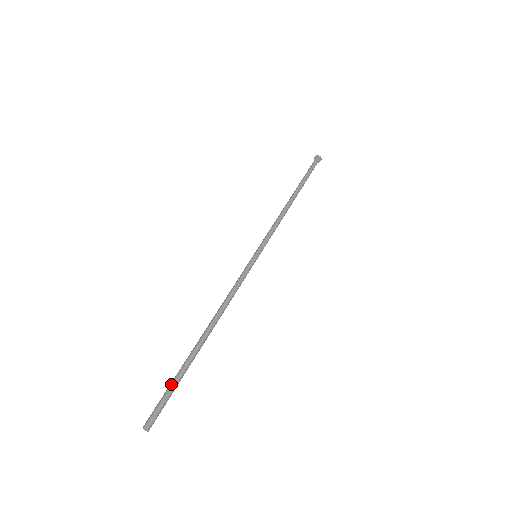
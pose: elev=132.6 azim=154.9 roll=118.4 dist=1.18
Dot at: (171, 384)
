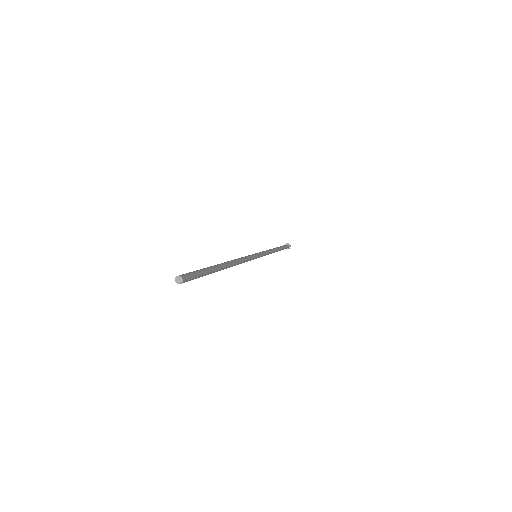
Dot at: (201, 269)
